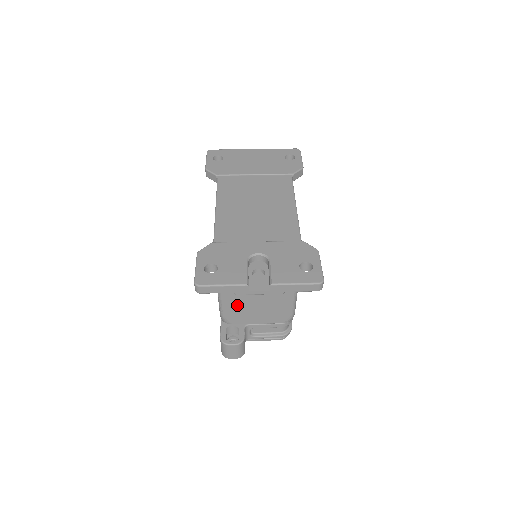
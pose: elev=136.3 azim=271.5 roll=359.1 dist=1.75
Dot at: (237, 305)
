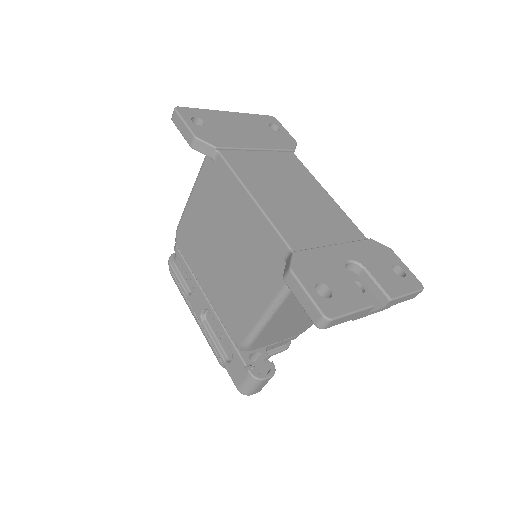
Dot at: (276, 326)
